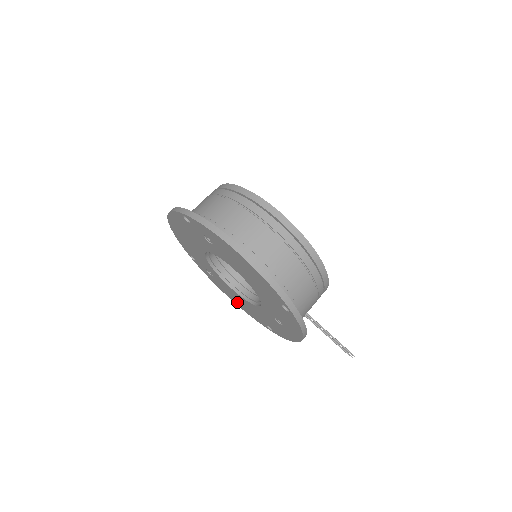
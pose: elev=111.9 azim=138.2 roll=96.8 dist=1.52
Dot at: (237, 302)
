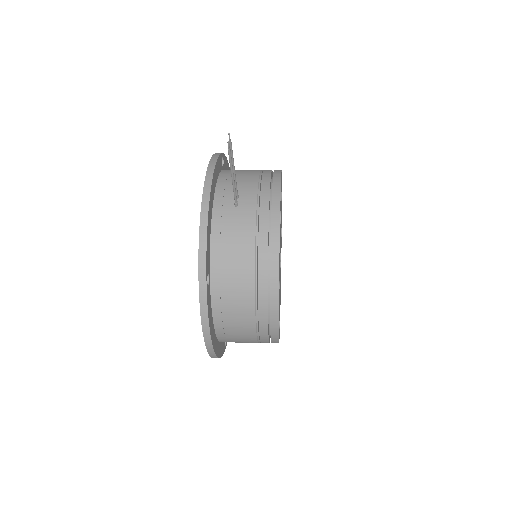
Dot at: occluded
